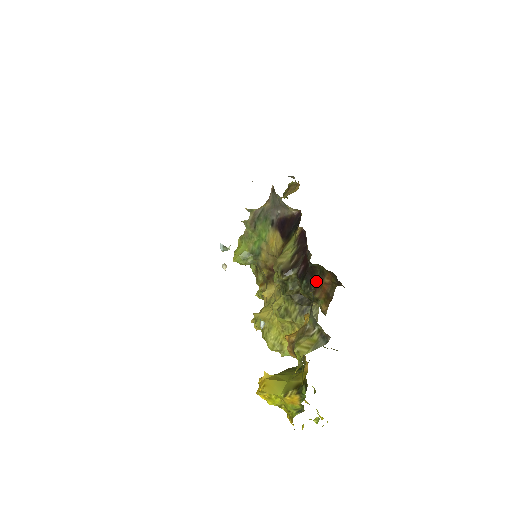
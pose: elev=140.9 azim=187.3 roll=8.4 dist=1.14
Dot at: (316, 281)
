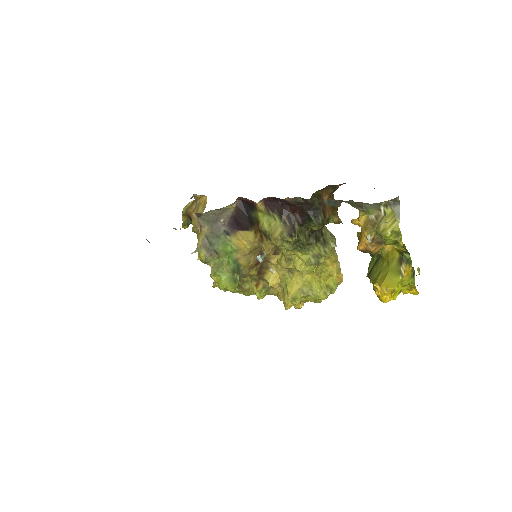
Dot at: (319, 208)
